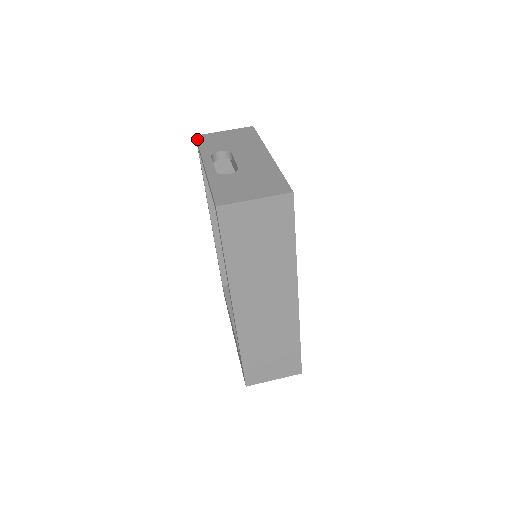
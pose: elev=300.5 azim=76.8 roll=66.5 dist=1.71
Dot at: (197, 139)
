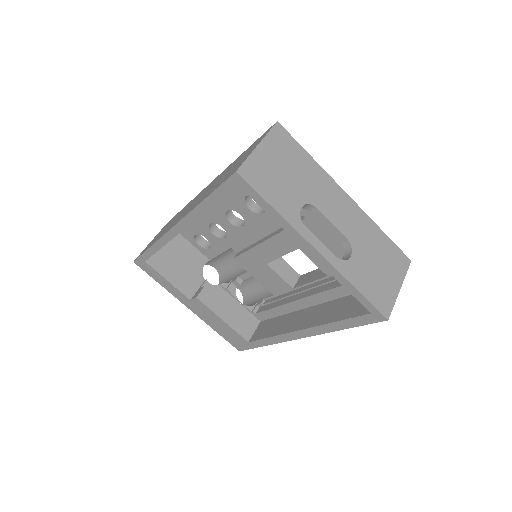
Dot at: (249, 183)
